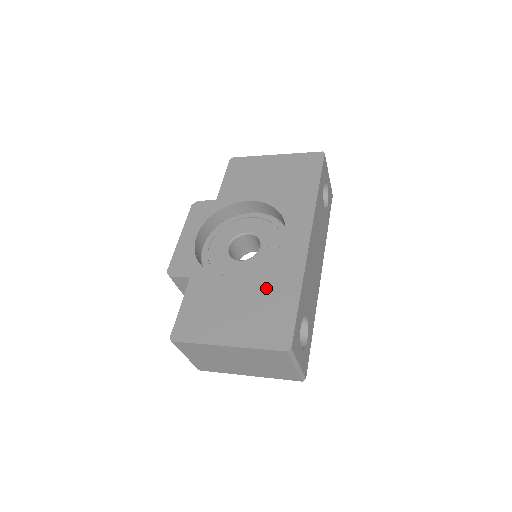
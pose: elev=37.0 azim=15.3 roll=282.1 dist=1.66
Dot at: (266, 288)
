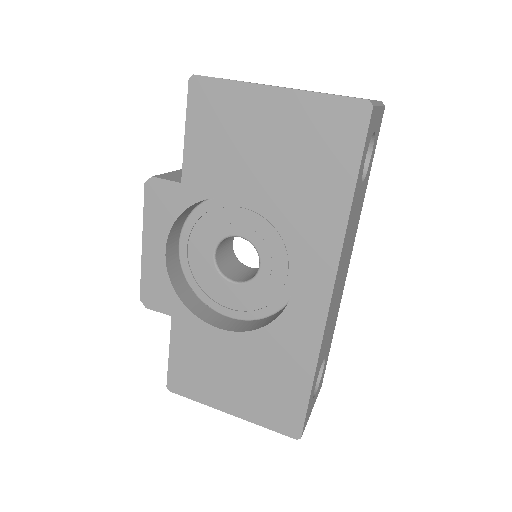
Dot at: (270, 360)
